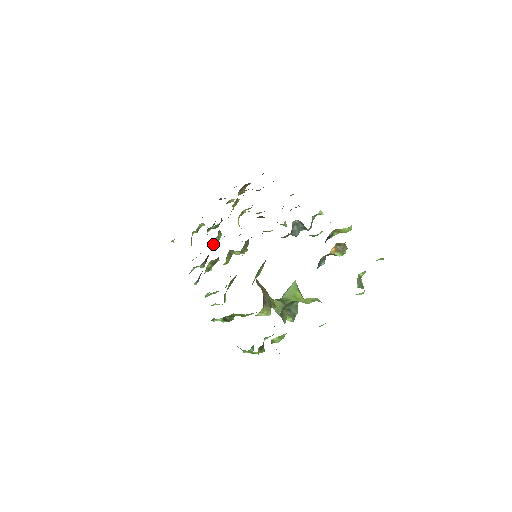
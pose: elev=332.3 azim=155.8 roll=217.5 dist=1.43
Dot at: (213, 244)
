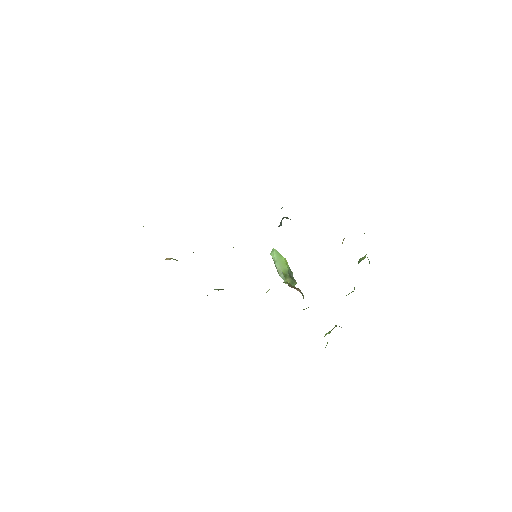
Dot at: occluded
